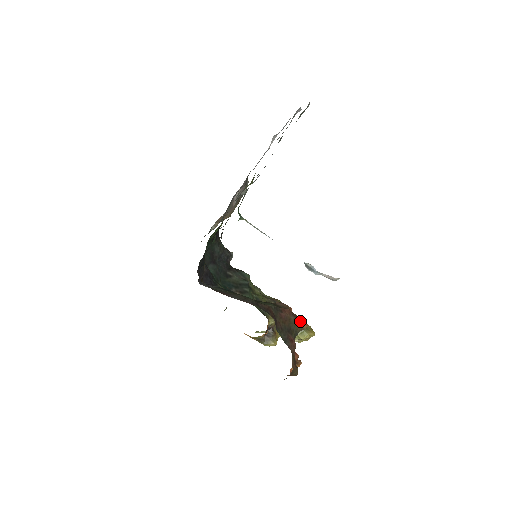
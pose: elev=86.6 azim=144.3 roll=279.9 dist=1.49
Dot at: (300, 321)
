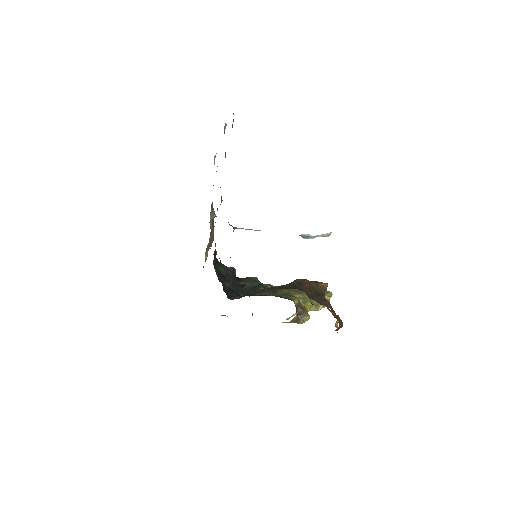
Dot at: (320, 284)
